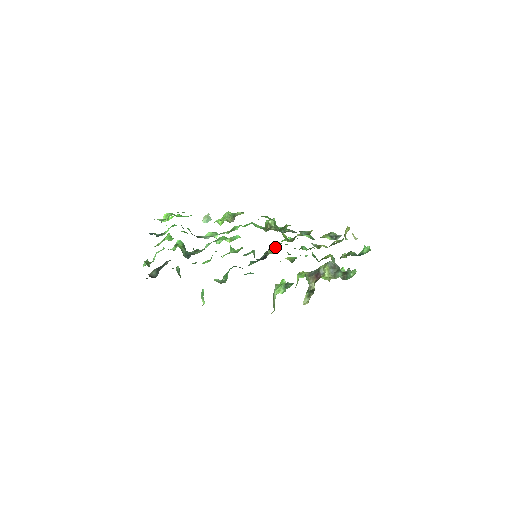
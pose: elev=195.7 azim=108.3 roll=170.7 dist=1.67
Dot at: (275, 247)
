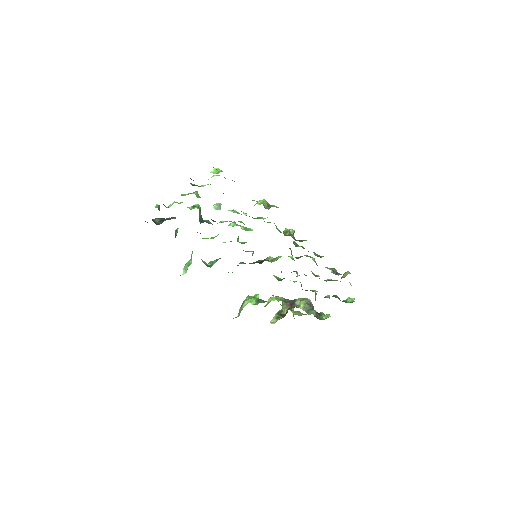
Dot at: (275, 258)
